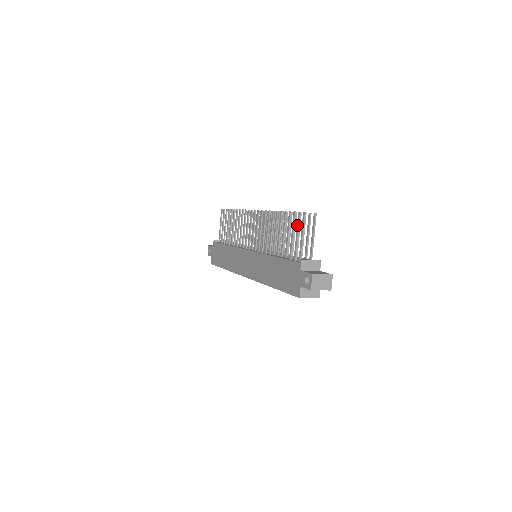
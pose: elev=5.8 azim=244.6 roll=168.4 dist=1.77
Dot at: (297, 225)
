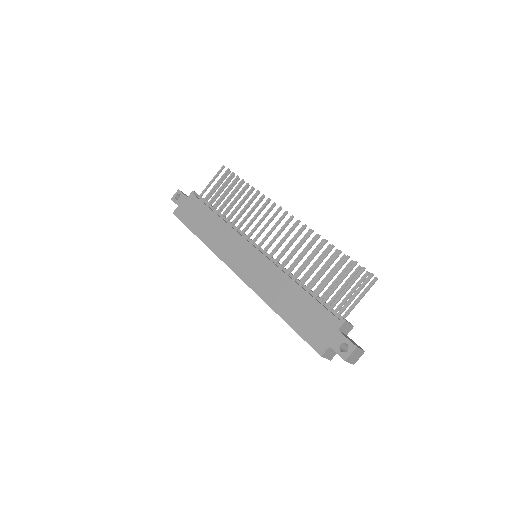
Dot at: (354, 278)
